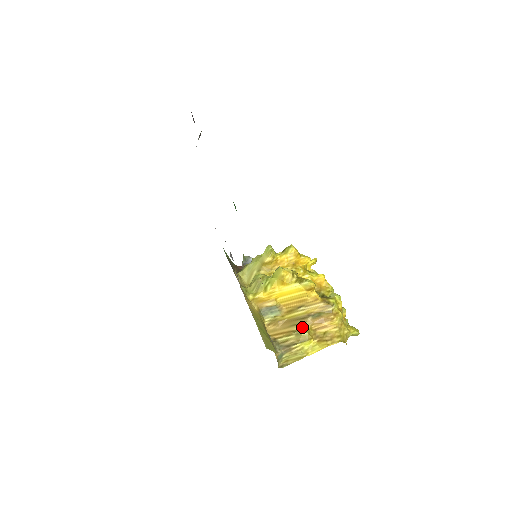
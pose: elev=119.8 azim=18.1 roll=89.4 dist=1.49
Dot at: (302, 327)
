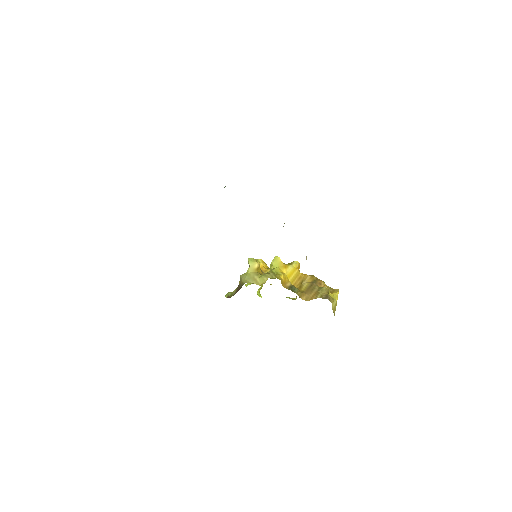
Dot at: (318, 288)
